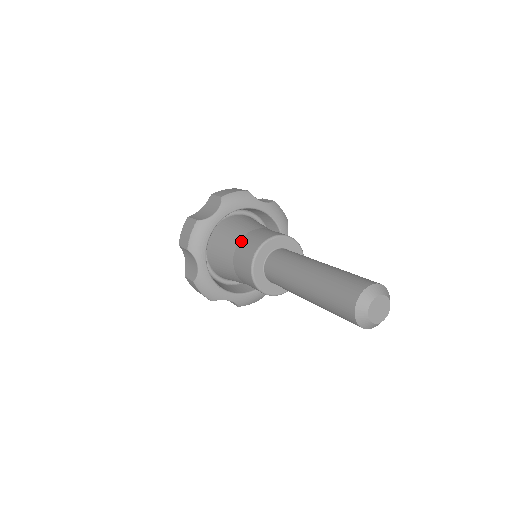
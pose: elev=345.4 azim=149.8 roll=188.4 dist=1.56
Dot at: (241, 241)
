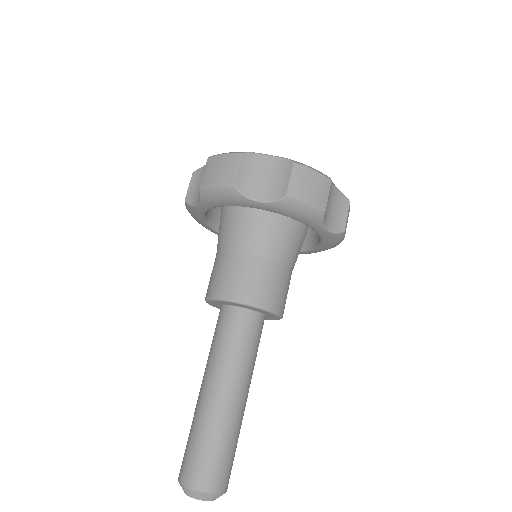
Dot at: occluded
